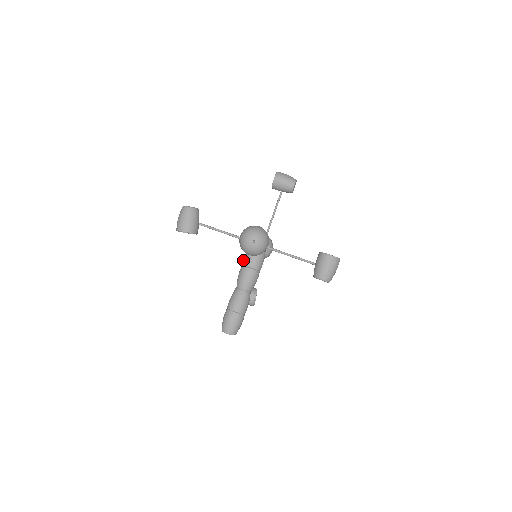
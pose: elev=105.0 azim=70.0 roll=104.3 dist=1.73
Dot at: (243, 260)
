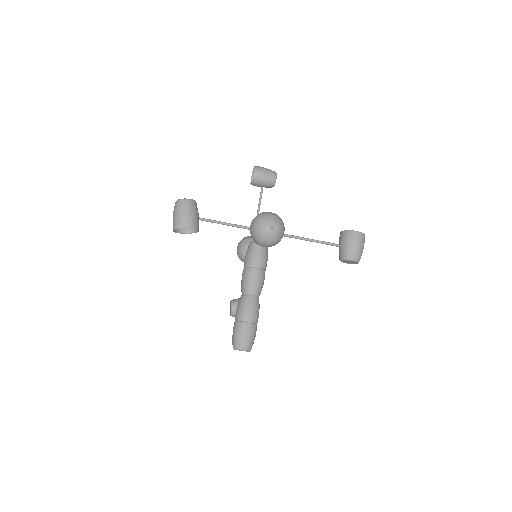
Dot at: (244, 261)
